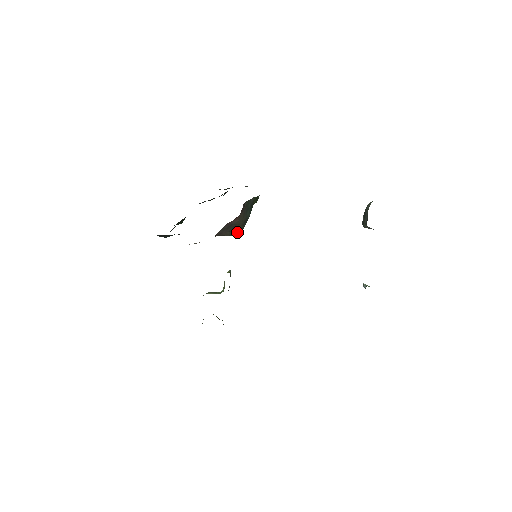
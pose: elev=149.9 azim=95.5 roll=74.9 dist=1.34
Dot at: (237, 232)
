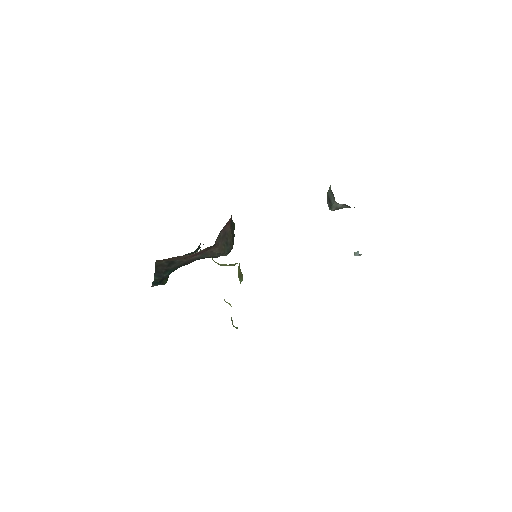
Dot at: (229, 250)
